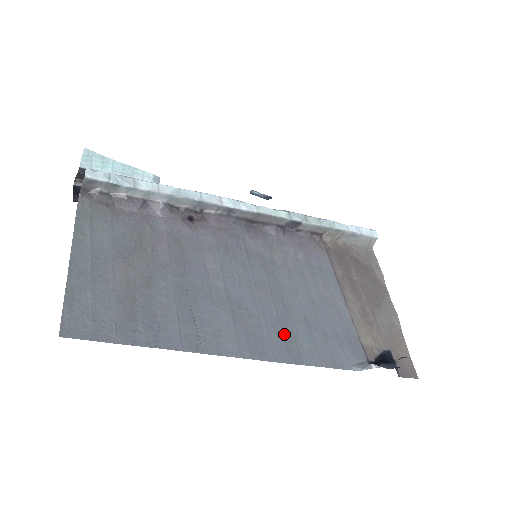
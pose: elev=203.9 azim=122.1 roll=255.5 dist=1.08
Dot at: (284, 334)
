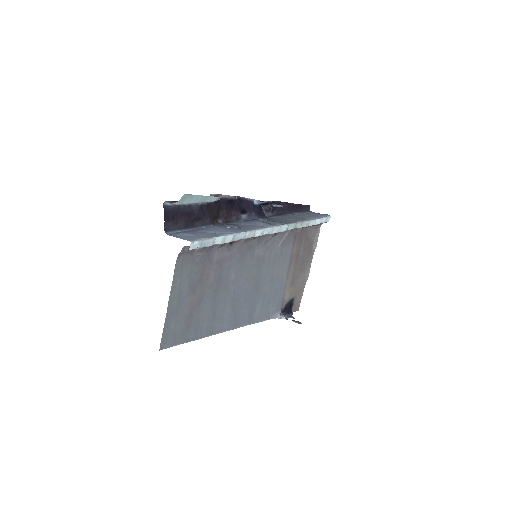
Dot at: (251, 309)
